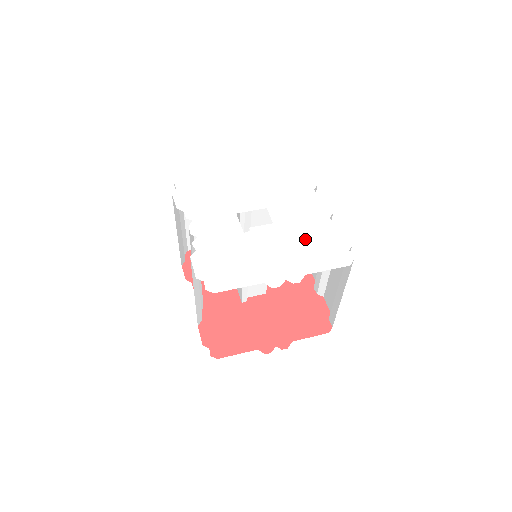
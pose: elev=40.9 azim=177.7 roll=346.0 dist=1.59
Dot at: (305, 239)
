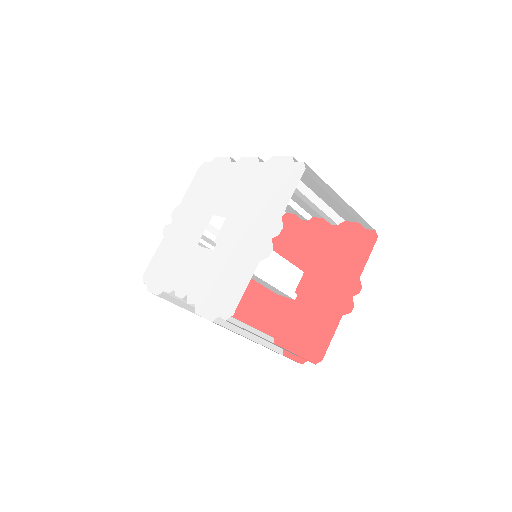
Dot at: (257, 197)
